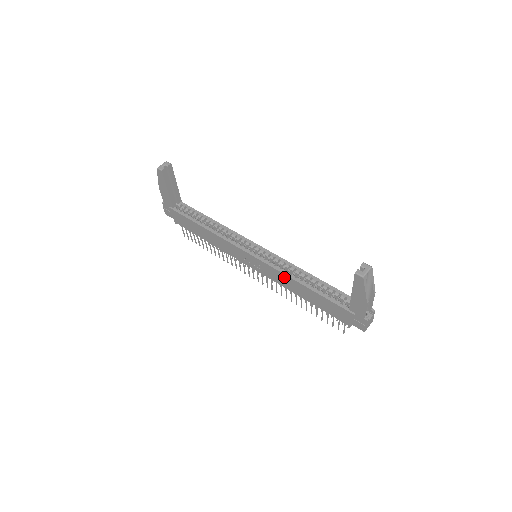
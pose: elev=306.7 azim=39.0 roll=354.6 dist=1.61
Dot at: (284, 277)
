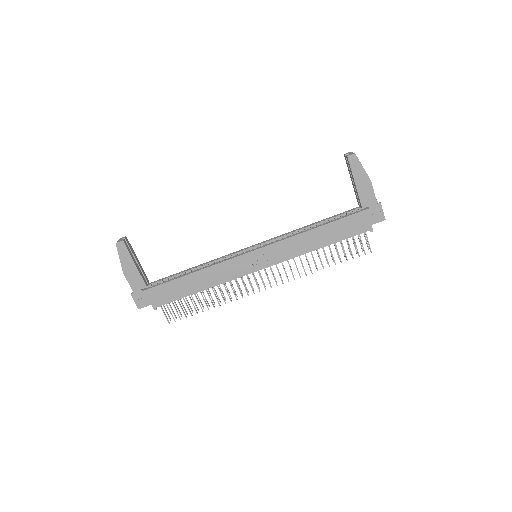
Dot at: (295, 240)
